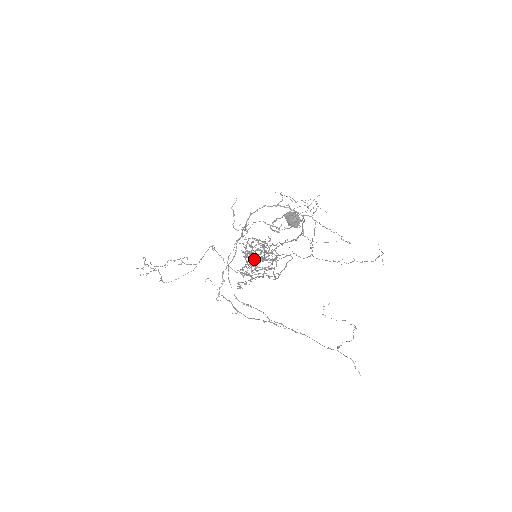
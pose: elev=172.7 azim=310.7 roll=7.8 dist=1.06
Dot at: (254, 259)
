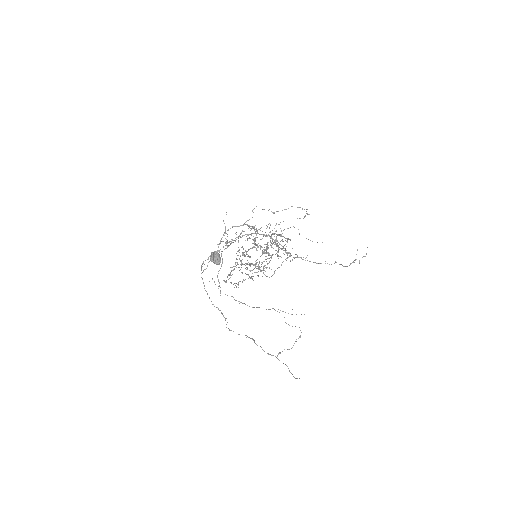
Dot at: (234, 269)
